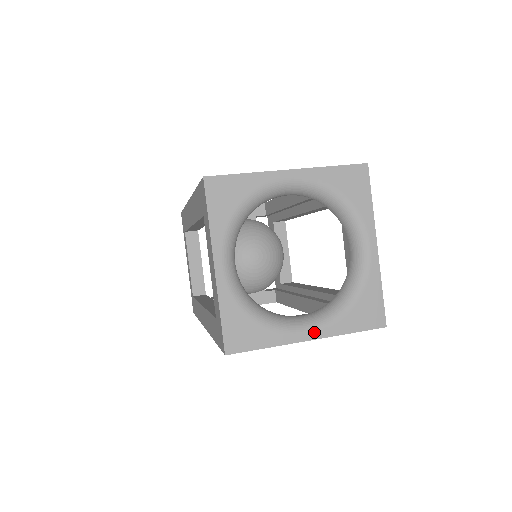
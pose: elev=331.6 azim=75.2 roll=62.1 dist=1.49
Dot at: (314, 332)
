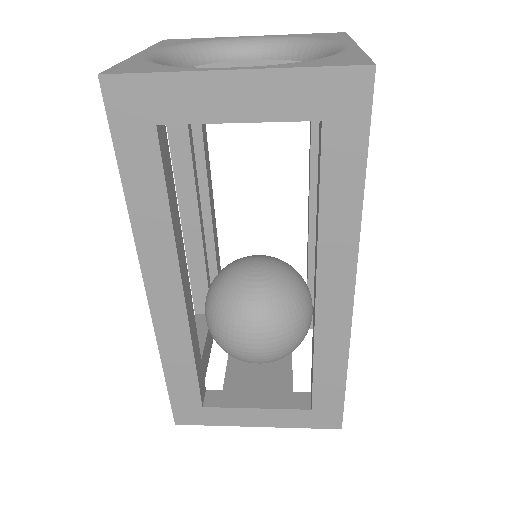
Dot at: (244, 67)
